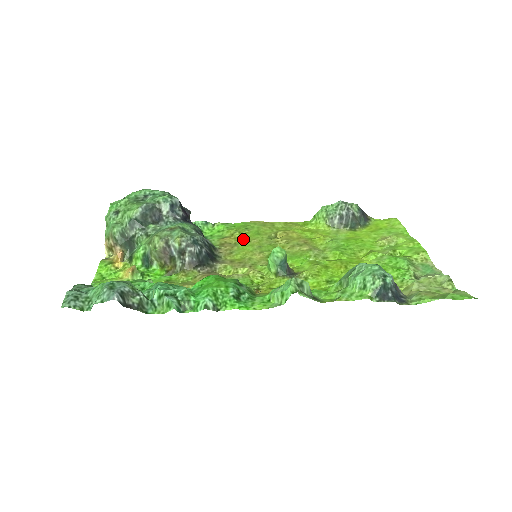
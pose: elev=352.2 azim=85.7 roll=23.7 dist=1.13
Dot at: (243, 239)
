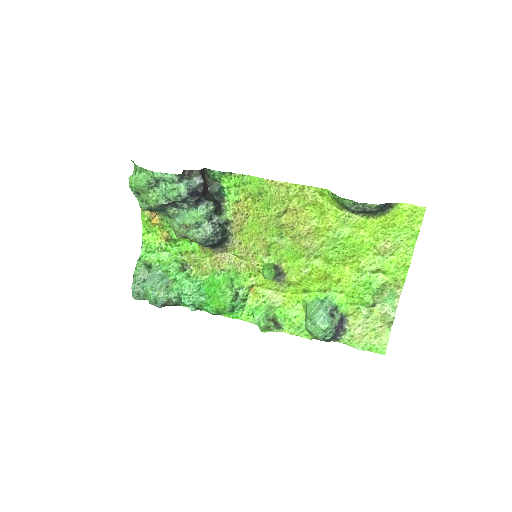
Dot at: (254, 211)
